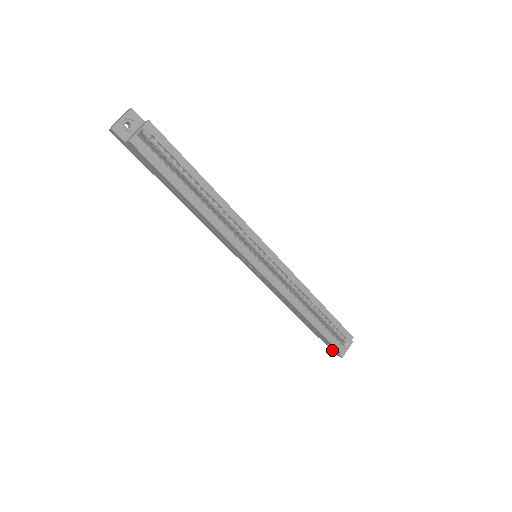
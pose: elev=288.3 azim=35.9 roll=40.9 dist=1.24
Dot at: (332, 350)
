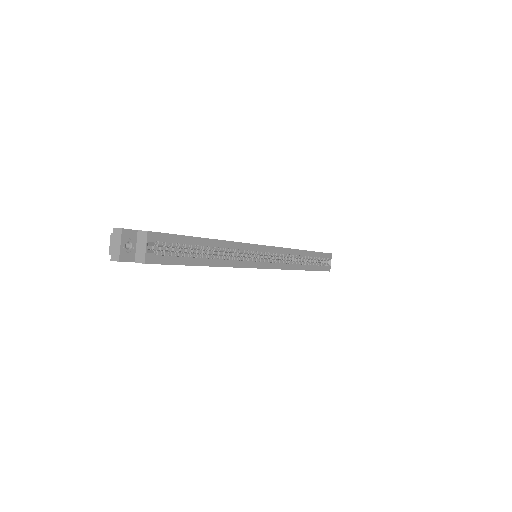
Dot at: occluded
